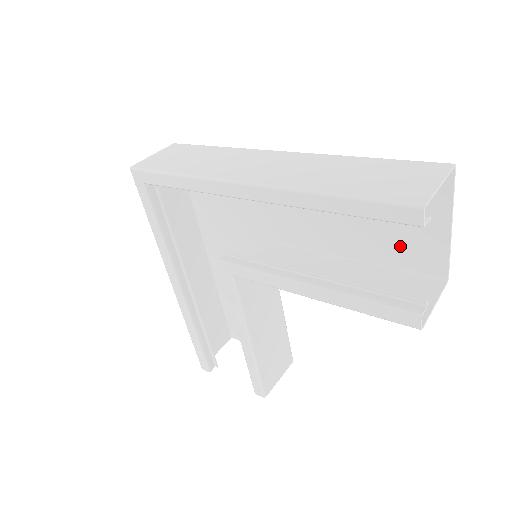
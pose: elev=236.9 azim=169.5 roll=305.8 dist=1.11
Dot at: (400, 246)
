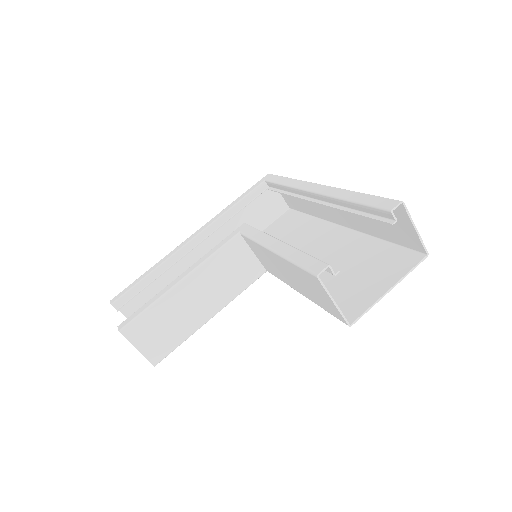
Dot at: (345, 293)
